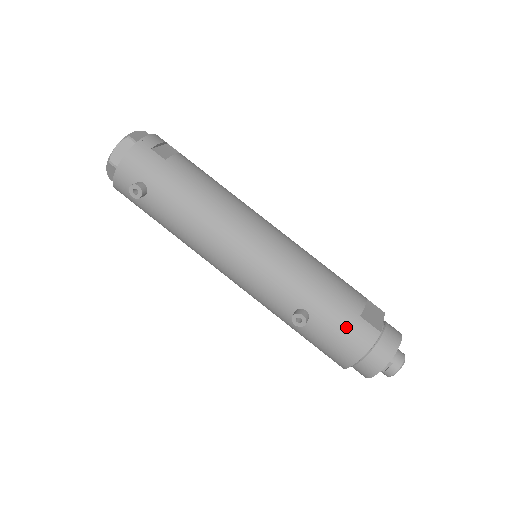
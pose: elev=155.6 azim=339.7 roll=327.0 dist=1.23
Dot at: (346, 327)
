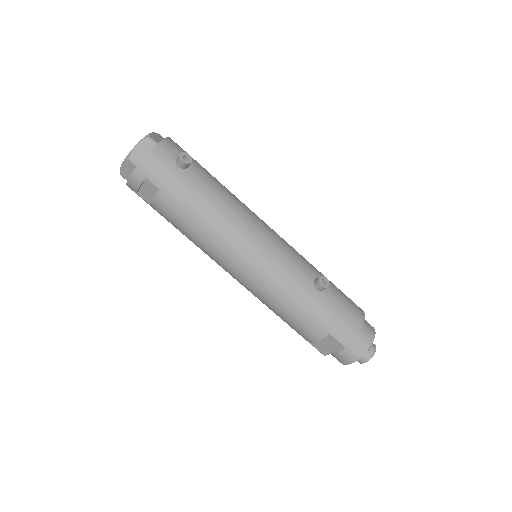
Dot at: (346, 297)
